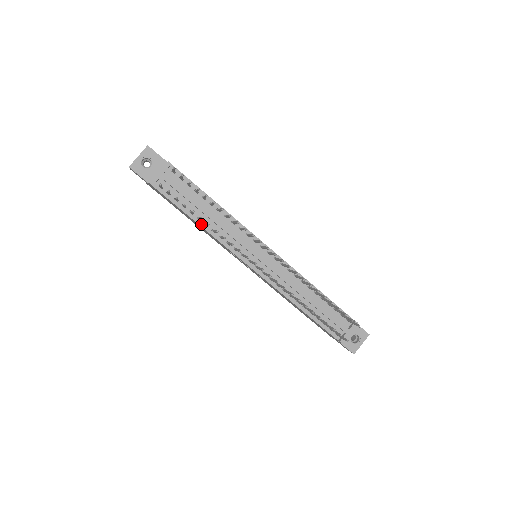
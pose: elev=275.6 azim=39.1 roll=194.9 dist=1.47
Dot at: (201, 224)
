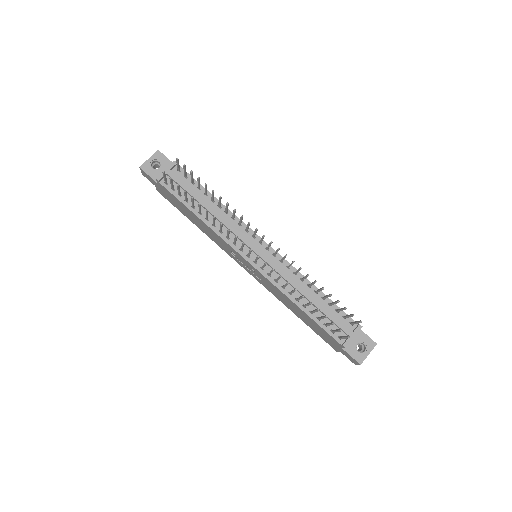
Dot at: (202, 218)
